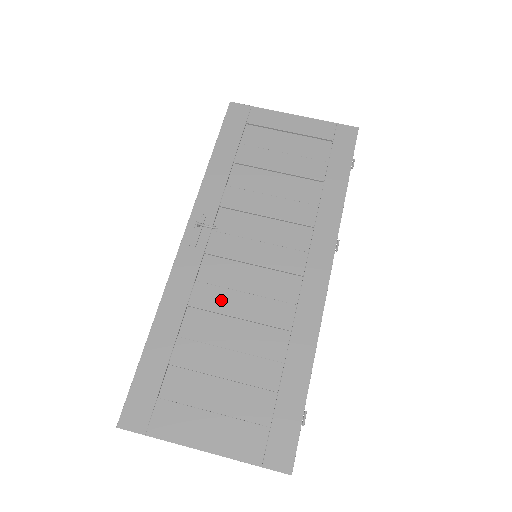
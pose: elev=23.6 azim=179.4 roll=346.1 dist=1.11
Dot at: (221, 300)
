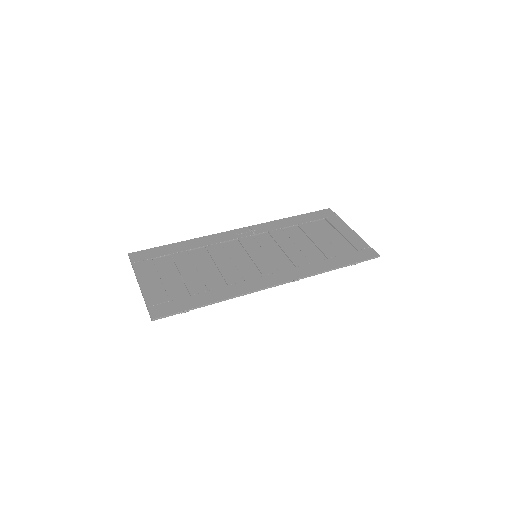
Dot at: (219, 255)
